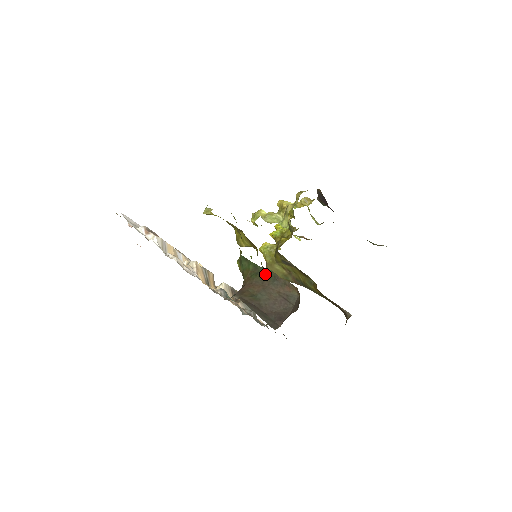
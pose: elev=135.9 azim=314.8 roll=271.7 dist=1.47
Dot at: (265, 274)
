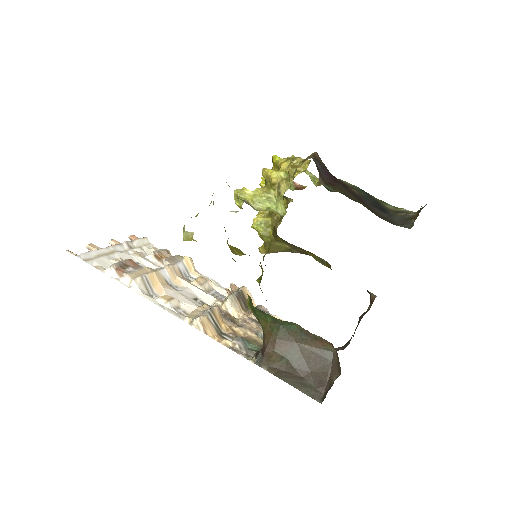
Dot at: (289, 328)
